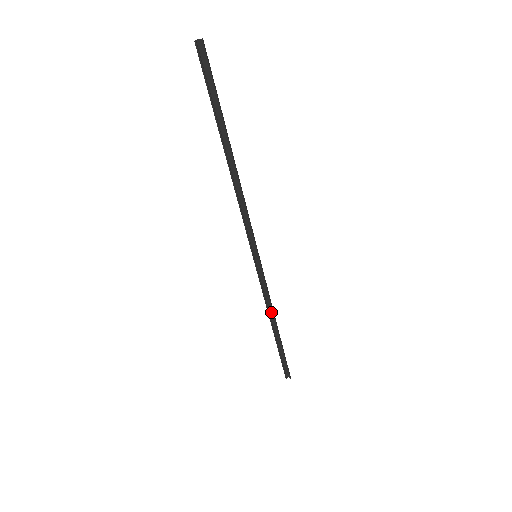
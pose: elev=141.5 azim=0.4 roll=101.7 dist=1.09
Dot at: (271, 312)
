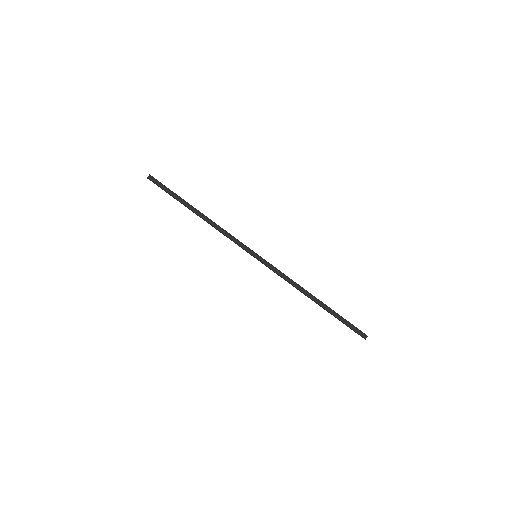
Dot at: (300, 289)
